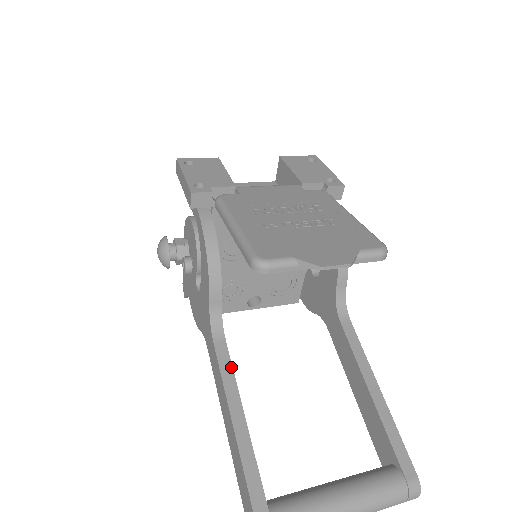
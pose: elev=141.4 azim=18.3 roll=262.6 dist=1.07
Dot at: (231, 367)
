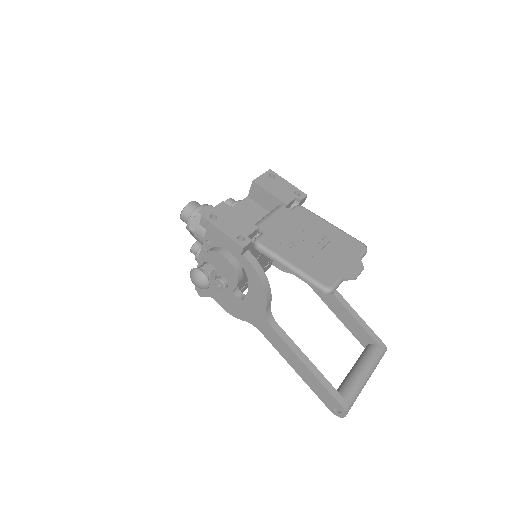
Dot at: (290, 338)
